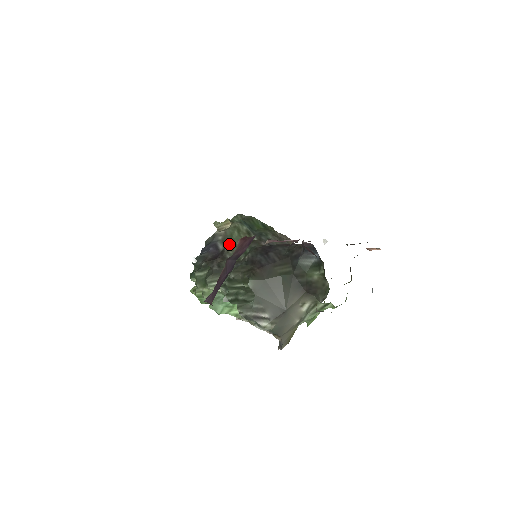
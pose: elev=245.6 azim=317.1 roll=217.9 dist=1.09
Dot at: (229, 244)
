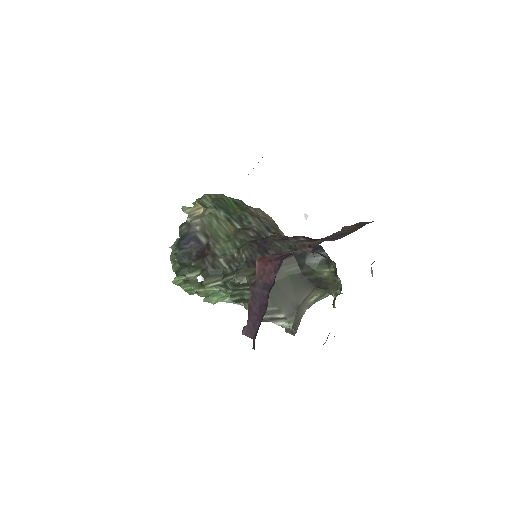
Dot at: (212, 236)
